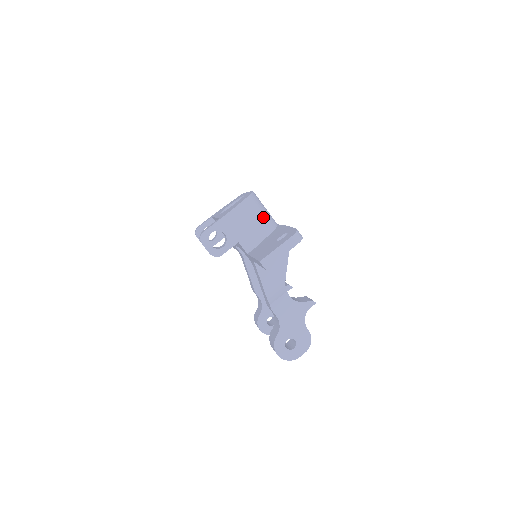
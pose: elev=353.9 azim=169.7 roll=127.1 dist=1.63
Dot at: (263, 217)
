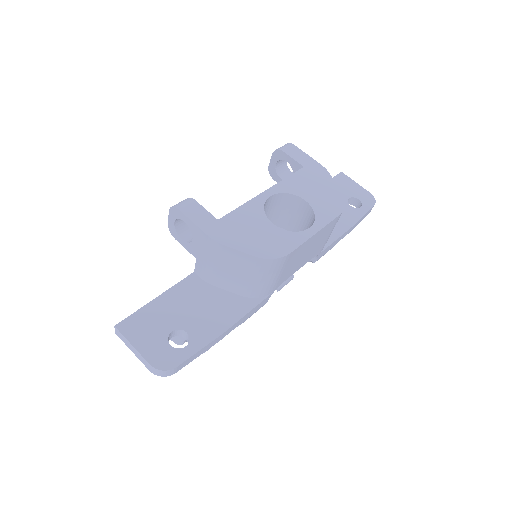
Dot at: (250, 282)
